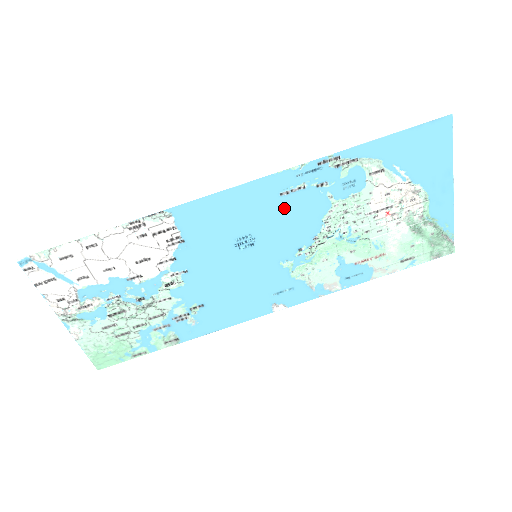
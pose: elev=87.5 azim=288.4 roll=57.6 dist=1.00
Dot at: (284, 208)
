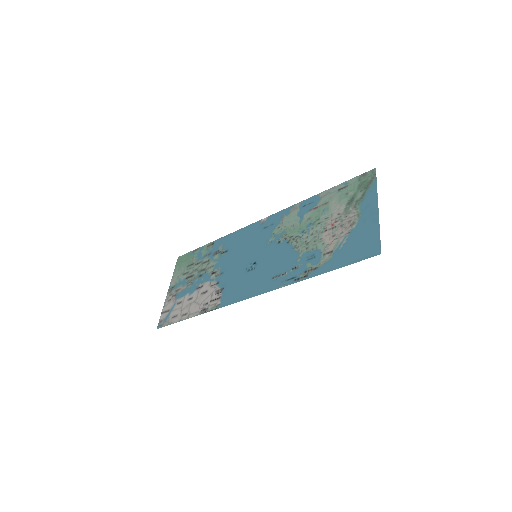
Dot at: (273, 270)
